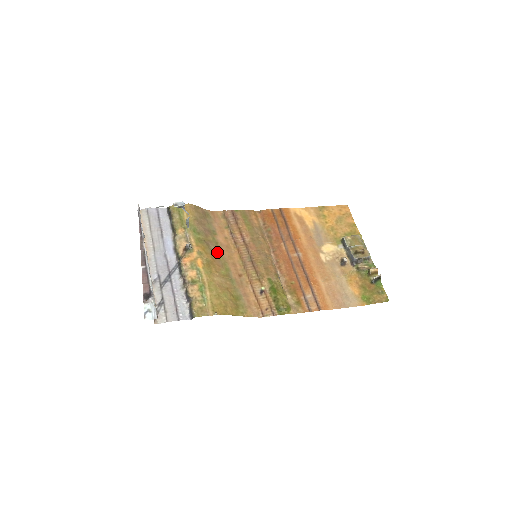
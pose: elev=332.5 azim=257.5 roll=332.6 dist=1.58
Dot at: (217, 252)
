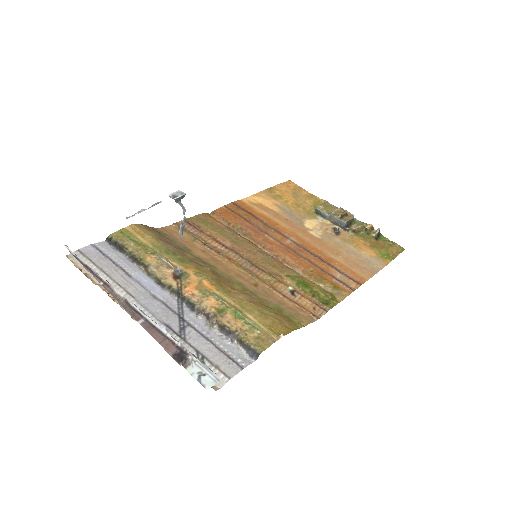
Dot at: (211, 269)
